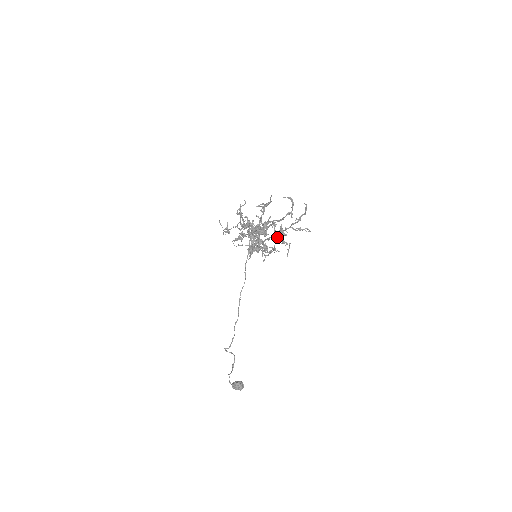
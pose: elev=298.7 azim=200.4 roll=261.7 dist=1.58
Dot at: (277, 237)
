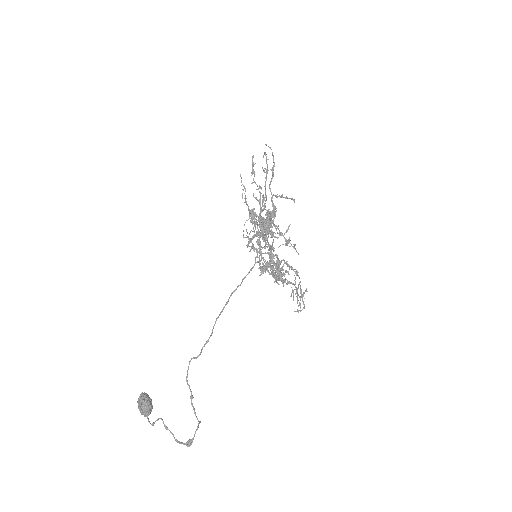
Dot at: (268, 217)
